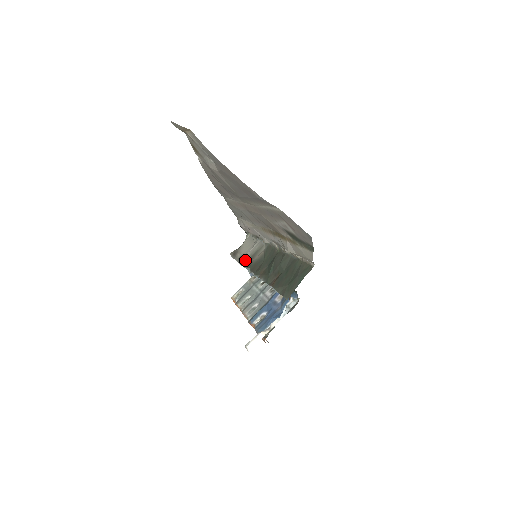
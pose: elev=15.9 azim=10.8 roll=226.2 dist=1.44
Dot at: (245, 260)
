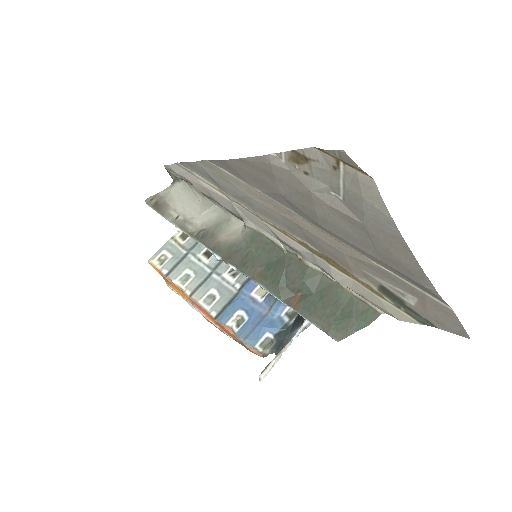
Dot at: (198, 231)
